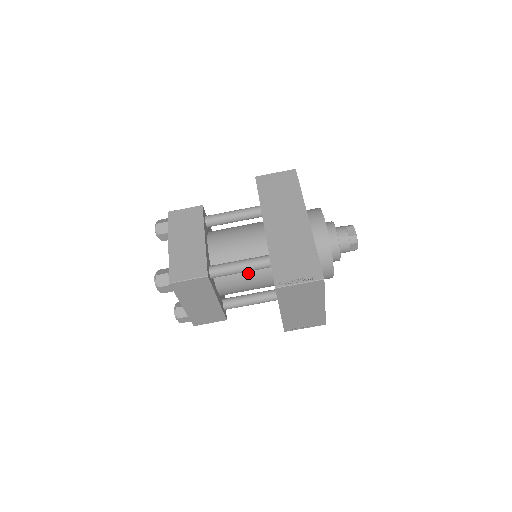
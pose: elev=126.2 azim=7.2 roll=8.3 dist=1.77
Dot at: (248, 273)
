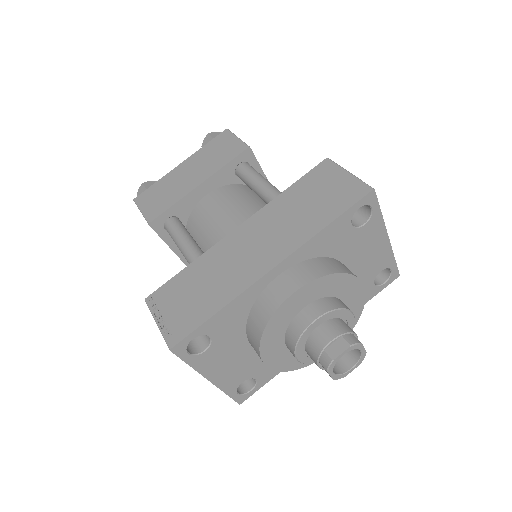
Dot at: occluded
